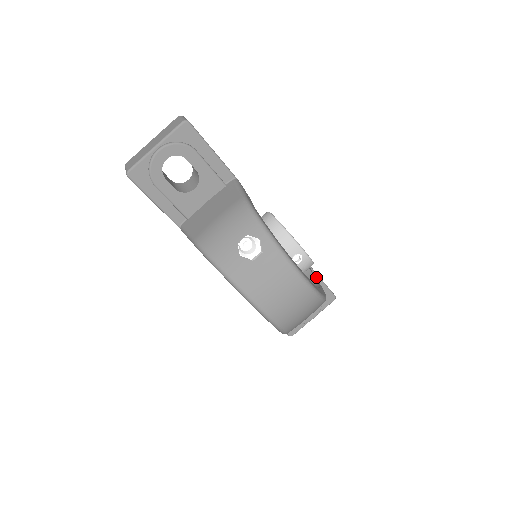
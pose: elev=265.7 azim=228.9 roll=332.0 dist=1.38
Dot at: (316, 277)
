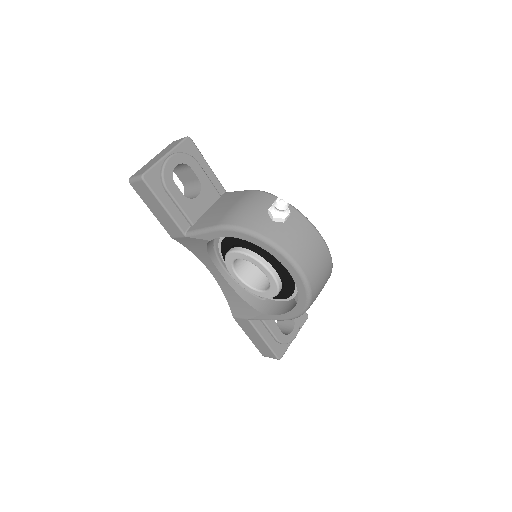
Dot at: occluded
